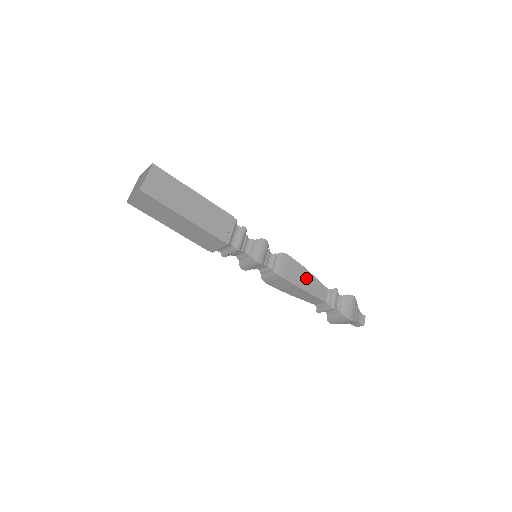
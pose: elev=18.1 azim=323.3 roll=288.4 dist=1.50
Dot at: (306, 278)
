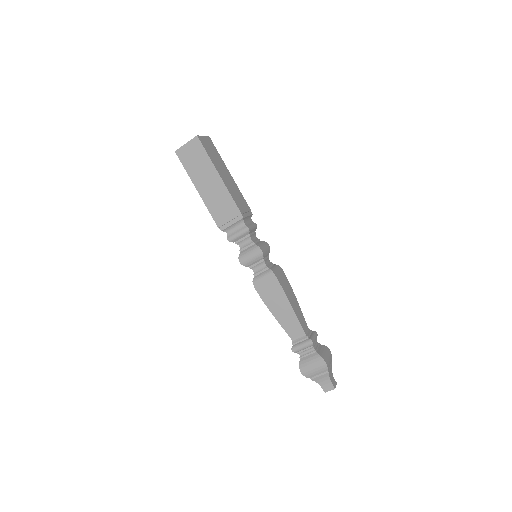
Dot at: (283, 307)
